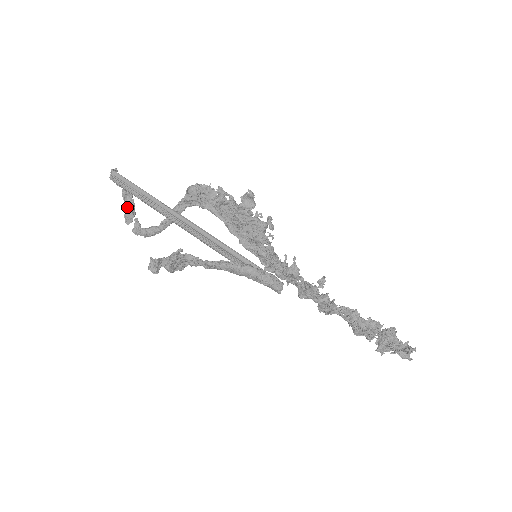
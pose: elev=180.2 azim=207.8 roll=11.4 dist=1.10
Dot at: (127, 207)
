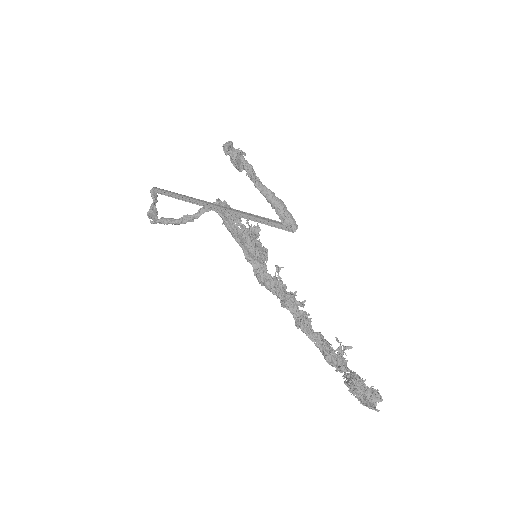
Dot at: occluded
